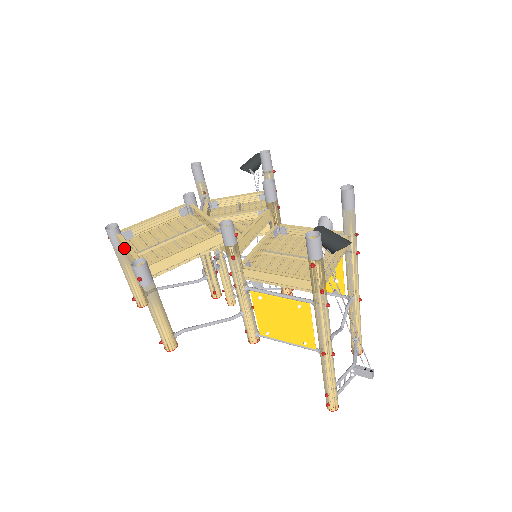
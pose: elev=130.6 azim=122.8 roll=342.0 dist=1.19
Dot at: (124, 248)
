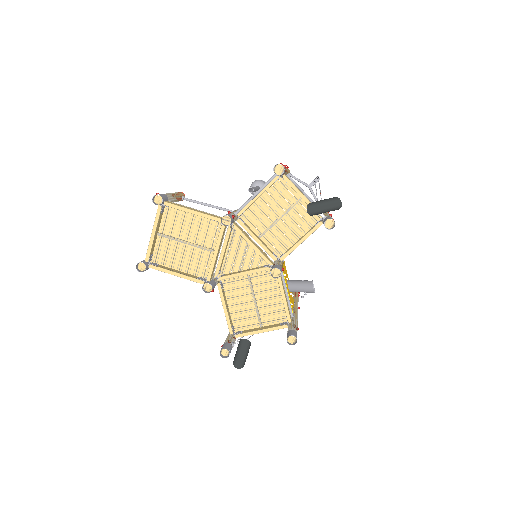
Dot at: (155, 222)
